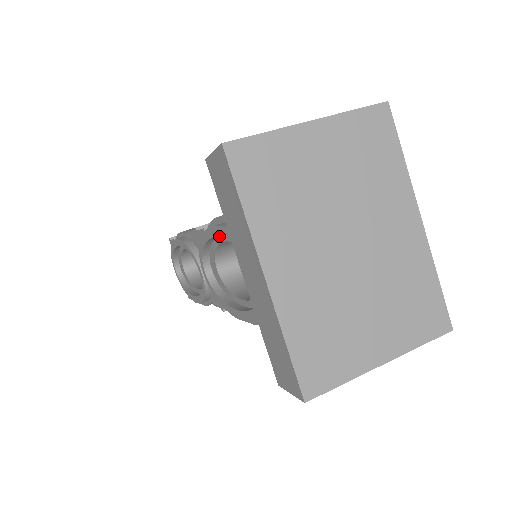
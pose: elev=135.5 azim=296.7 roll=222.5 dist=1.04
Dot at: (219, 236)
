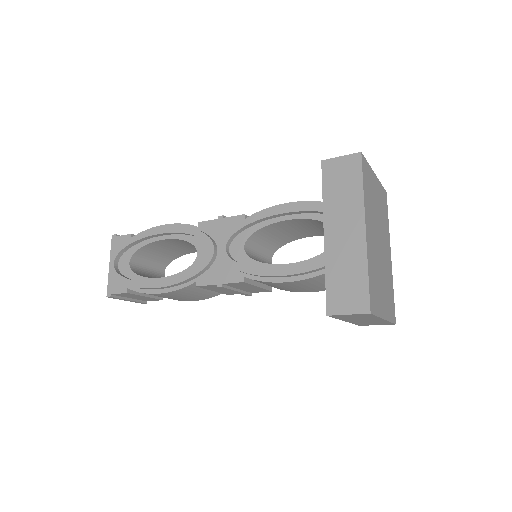
Dot at: (299, 211)
